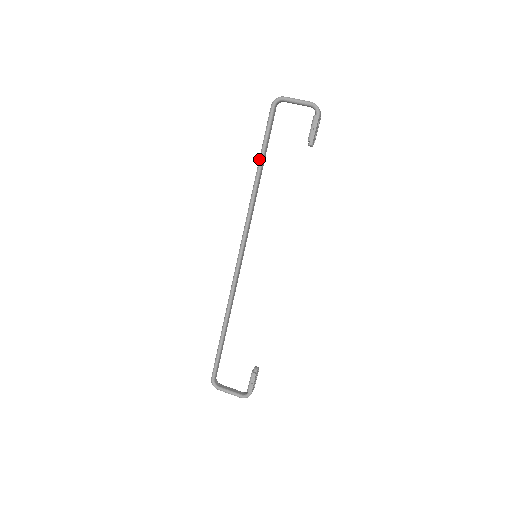
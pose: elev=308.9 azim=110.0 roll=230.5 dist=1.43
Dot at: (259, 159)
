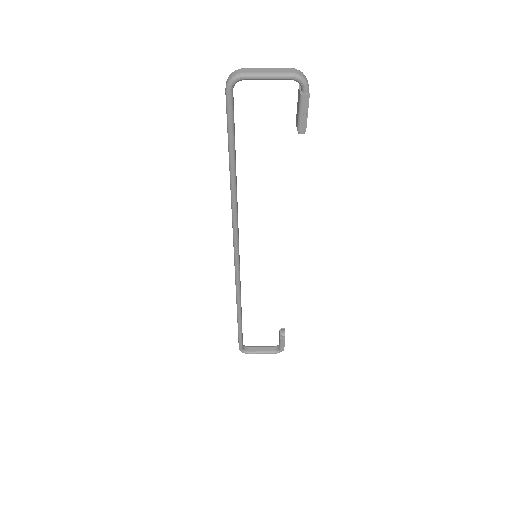
Dot at: (229, 164)
